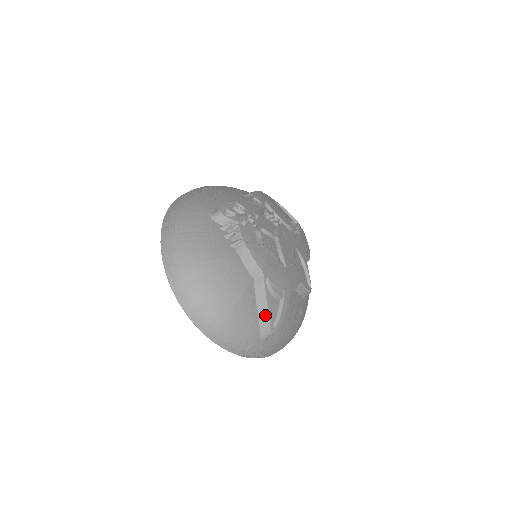
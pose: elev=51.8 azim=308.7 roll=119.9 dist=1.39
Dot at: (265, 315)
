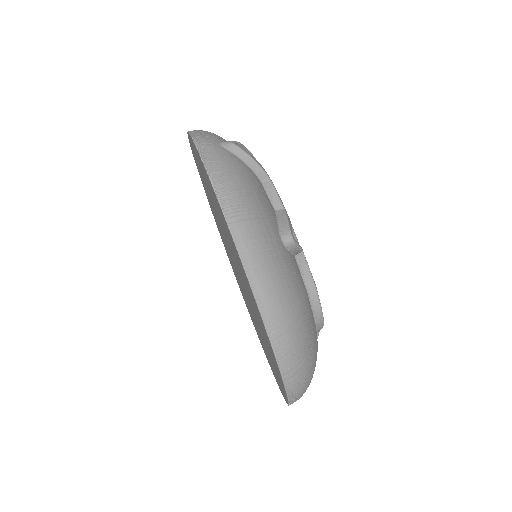
Dot at: occluded
